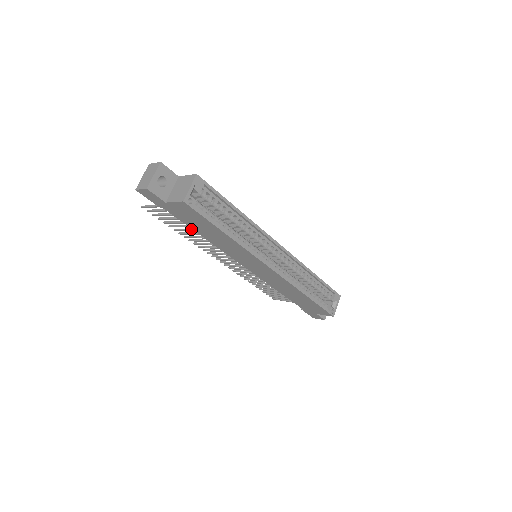
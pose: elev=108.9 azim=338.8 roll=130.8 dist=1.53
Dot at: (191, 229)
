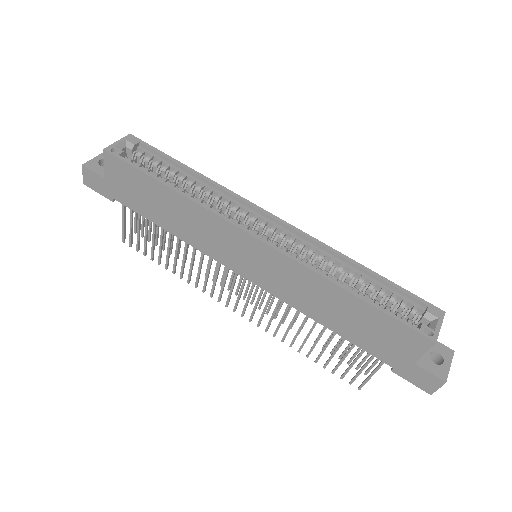
Dot at: (168, 242)
